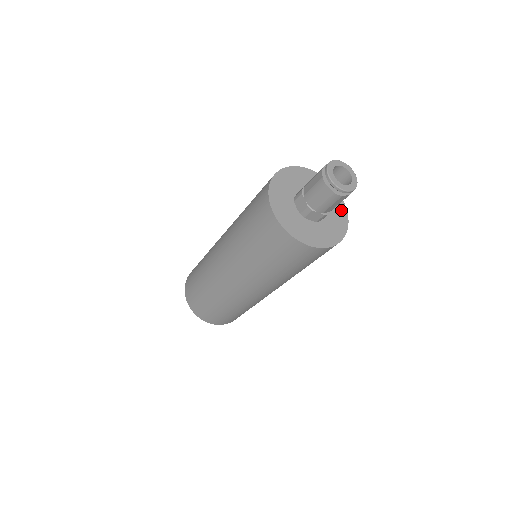
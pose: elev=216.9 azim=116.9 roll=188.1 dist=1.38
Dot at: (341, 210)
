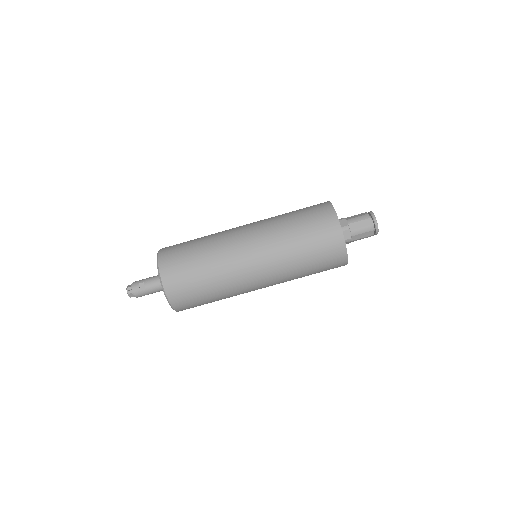
Dot at: occluded
